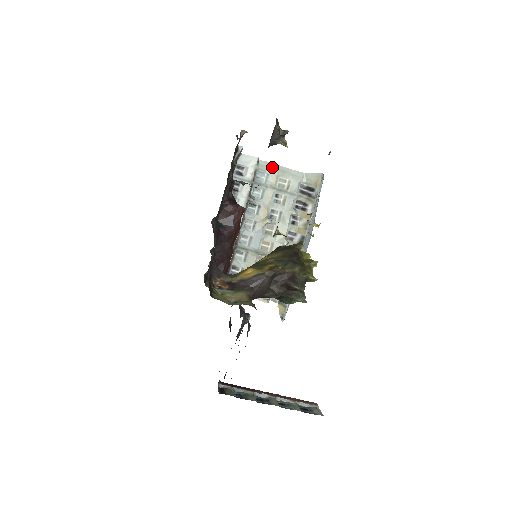
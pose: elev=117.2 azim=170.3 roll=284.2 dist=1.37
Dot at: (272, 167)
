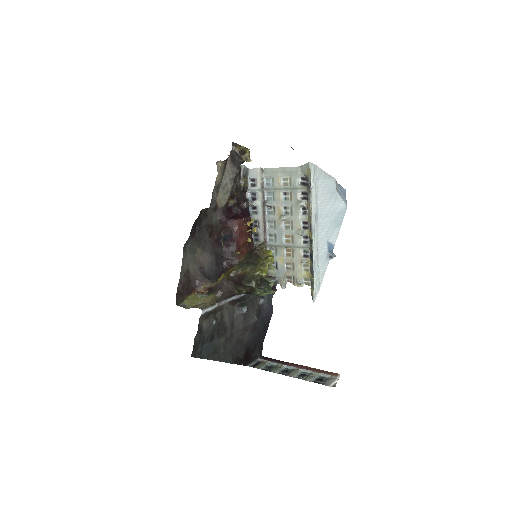
Dot at: (273, 171)
